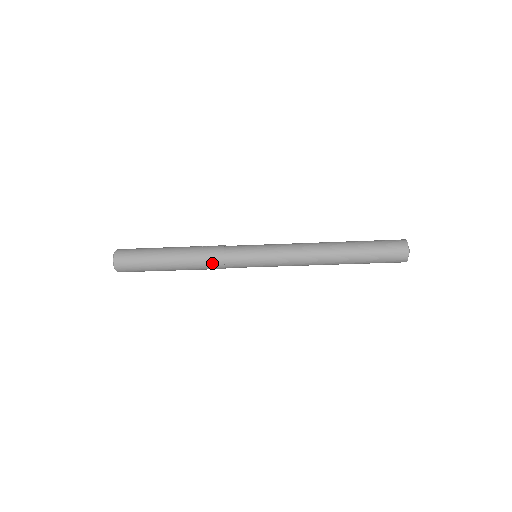
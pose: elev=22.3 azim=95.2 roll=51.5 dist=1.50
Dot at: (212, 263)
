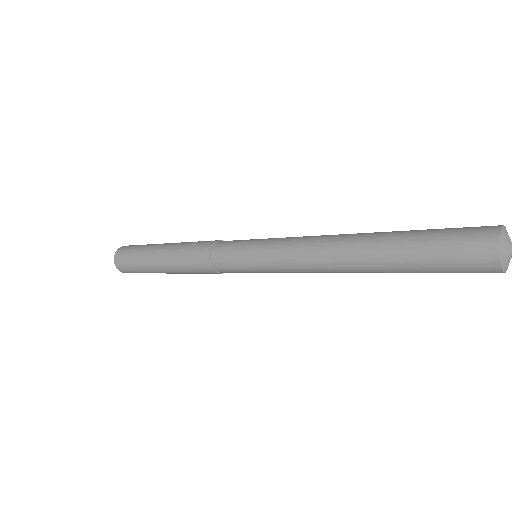
Dot at: (199, 264)
